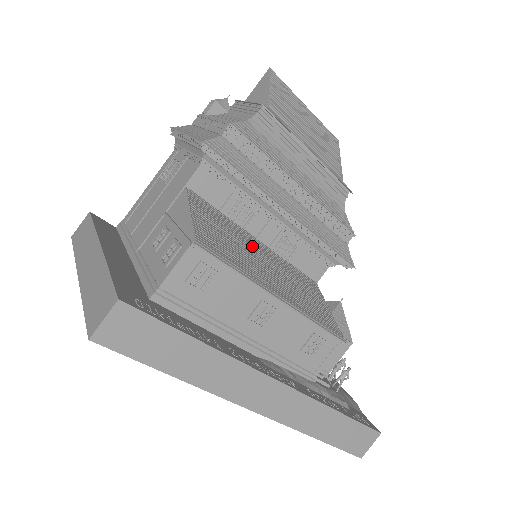
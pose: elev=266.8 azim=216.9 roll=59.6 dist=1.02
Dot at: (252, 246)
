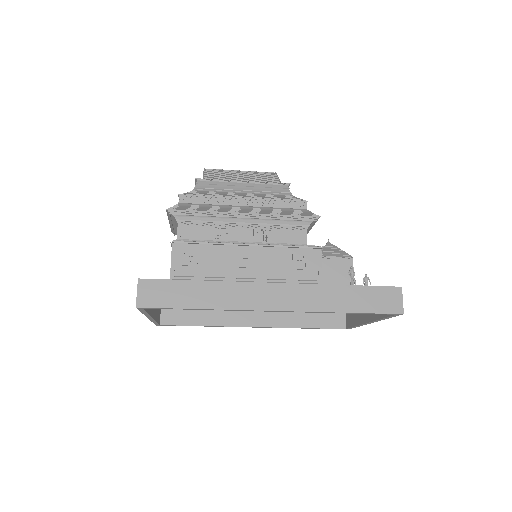
Dot at: occluded
